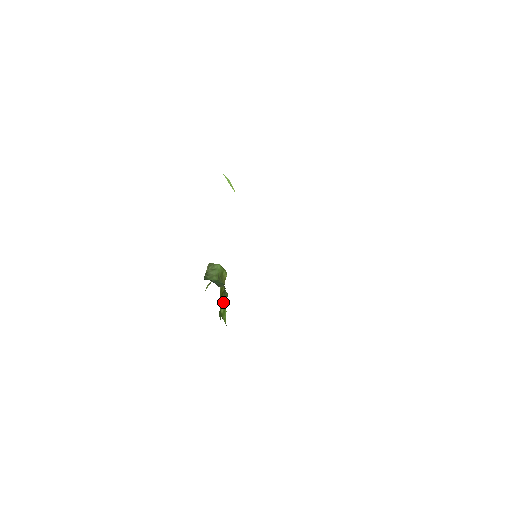
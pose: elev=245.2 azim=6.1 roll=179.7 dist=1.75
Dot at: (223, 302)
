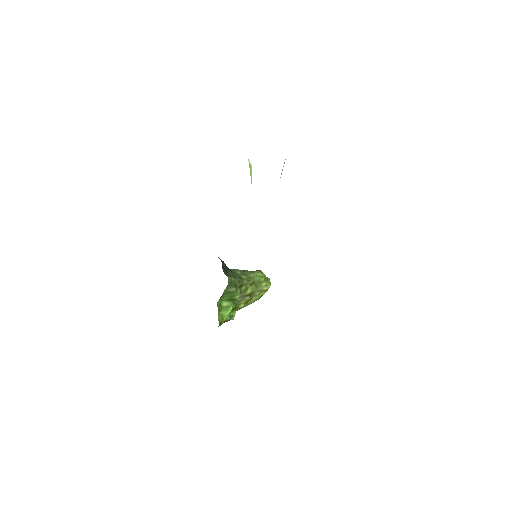
Dot at: (229, 296)
